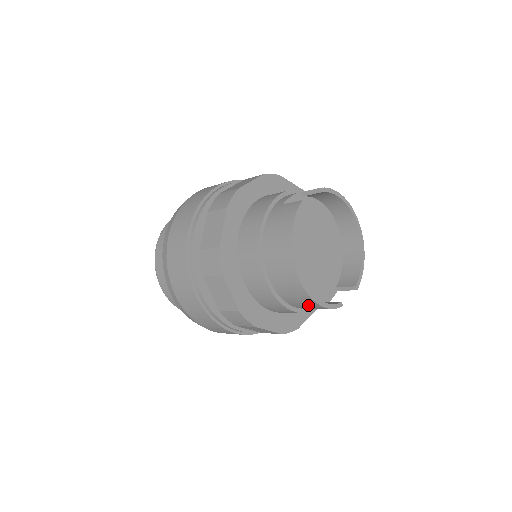
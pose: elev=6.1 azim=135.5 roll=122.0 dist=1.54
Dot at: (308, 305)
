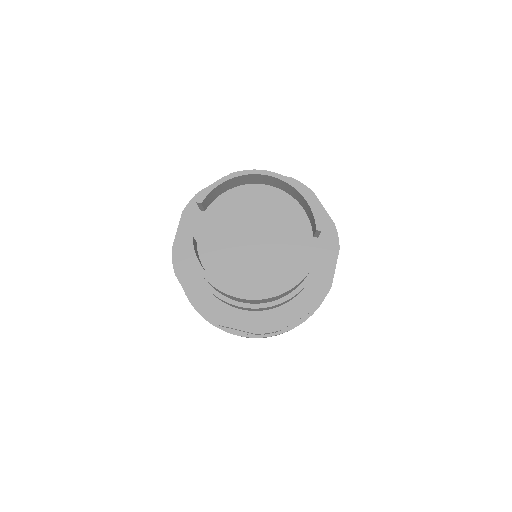
Dot at: (282, 295)
